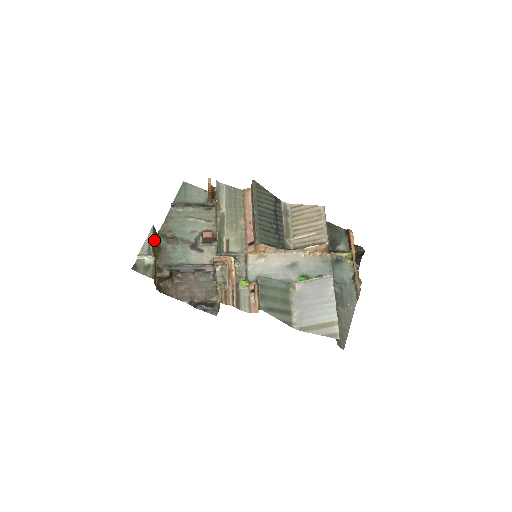
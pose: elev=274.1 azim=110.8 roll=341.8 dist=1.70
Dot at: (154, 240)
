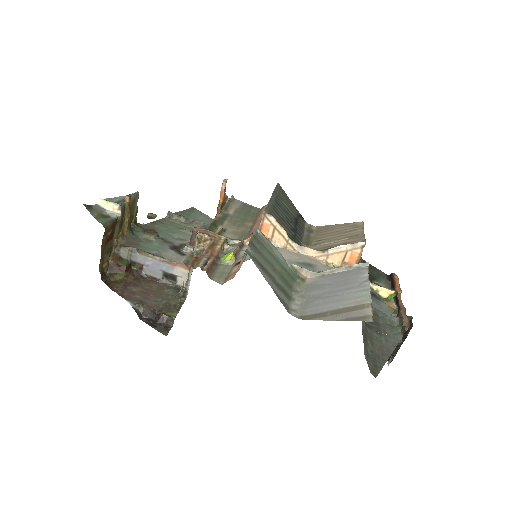
Dot at: (130, 206)
